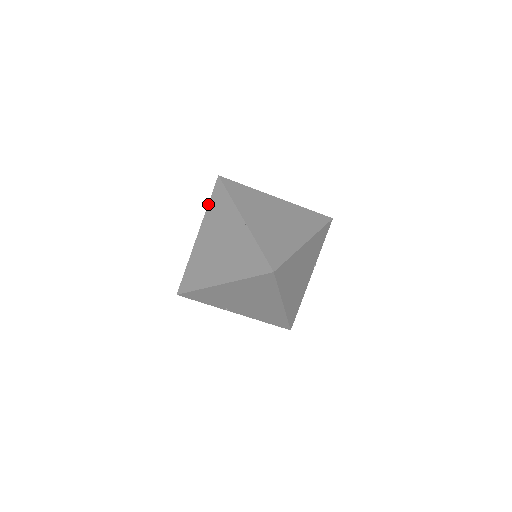
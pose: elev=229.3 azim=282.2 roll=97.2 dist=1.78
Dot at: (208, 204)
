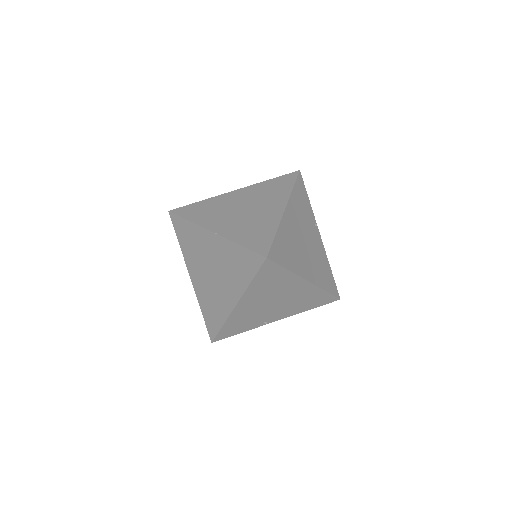
Dot at: occluded
